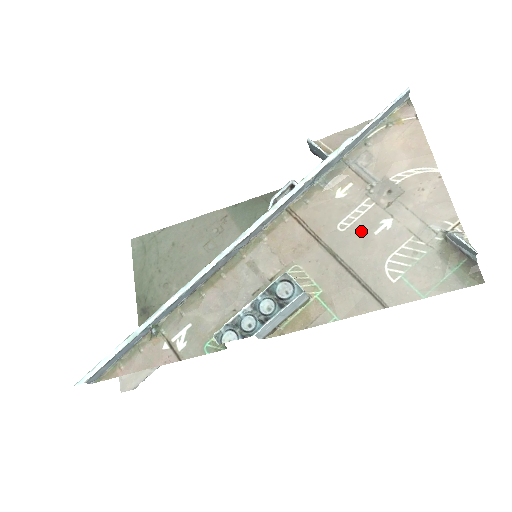
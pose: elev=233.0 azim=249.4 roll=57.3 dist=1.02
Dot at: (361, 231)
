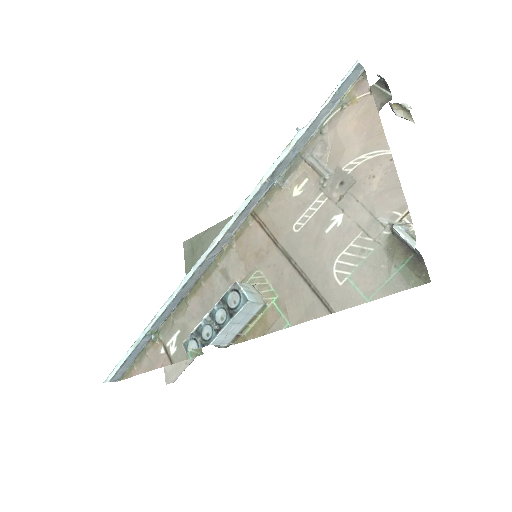
Dot at: (313, 230)
